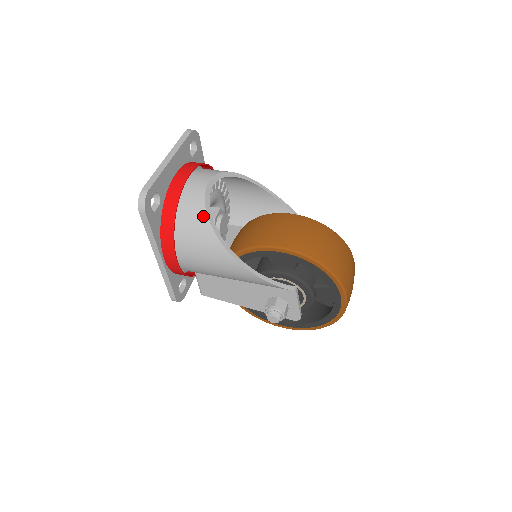
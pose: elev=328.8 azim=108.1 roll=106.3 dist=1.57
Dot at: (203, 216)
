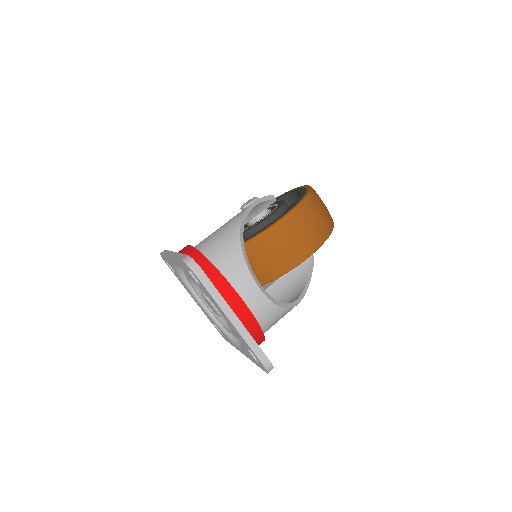
Dot at: (280, 311)
